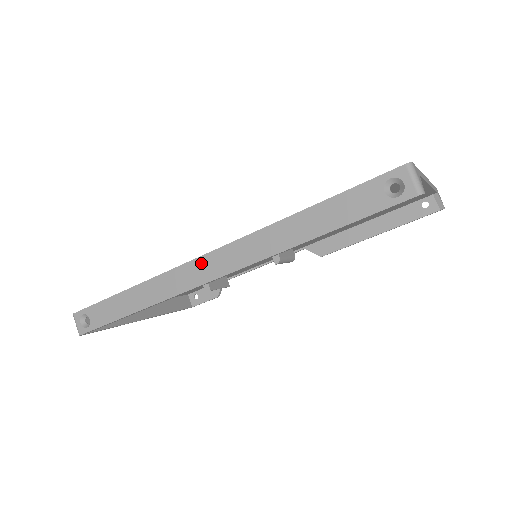
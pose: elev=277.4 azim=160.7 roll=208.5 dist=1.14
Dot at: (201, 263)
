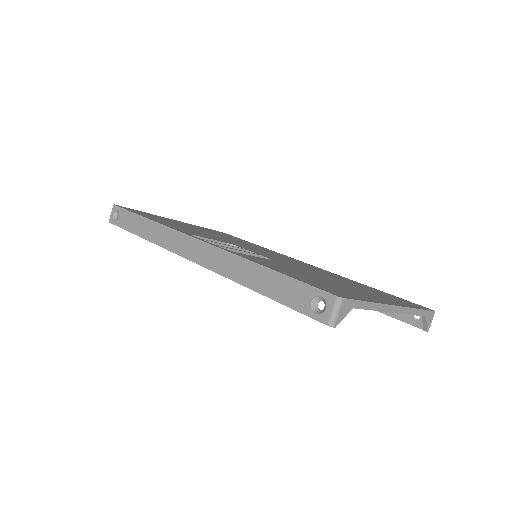
Dot at: (190, 242)
